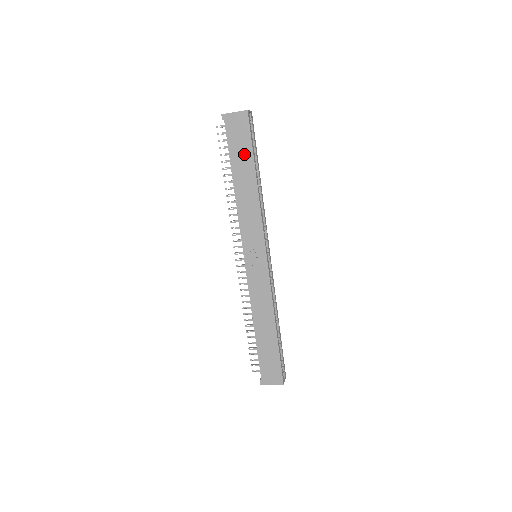
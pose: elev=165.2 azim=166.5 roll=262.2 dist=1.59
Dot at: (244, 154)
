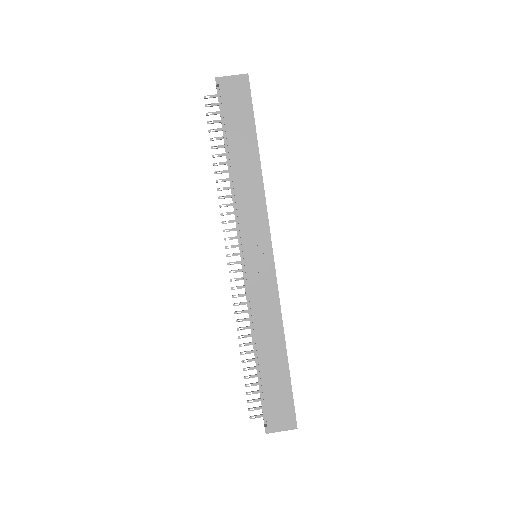
Dot at: (244, 125)
